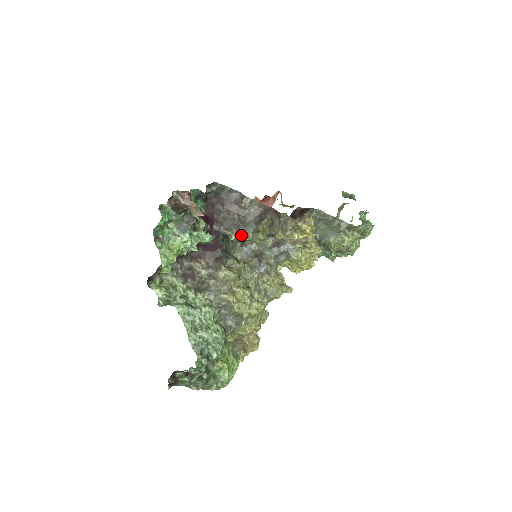
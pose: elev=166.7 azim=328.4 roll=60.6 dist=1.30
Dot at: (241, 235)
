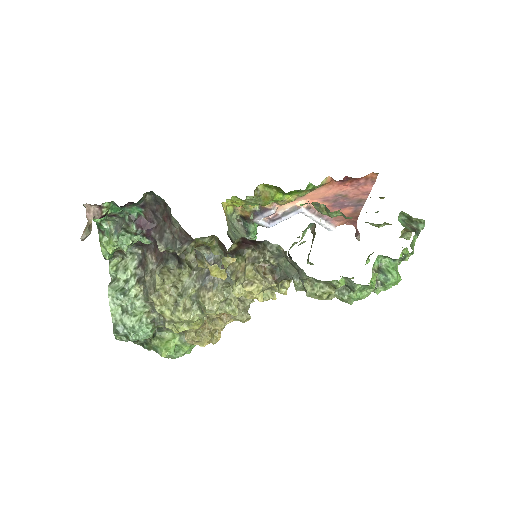
Dot at: (171, 249)
